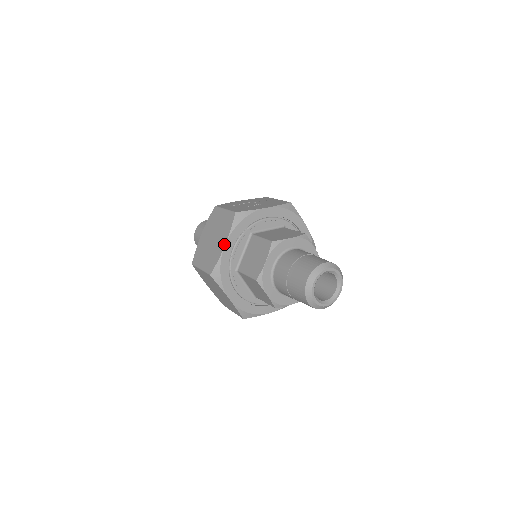
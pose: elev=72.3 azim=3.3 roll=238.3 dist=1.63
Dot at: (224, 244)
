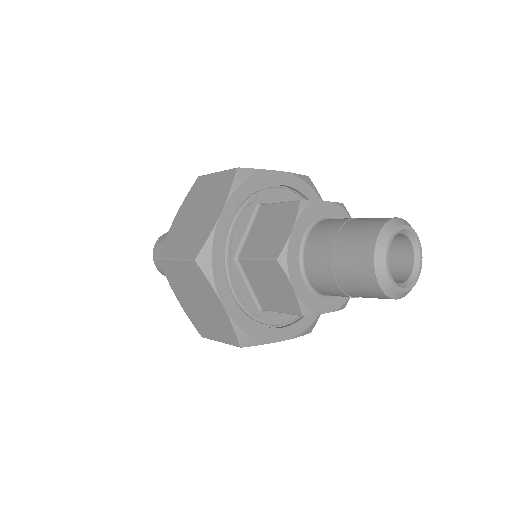
Dot at: (219, 211)
